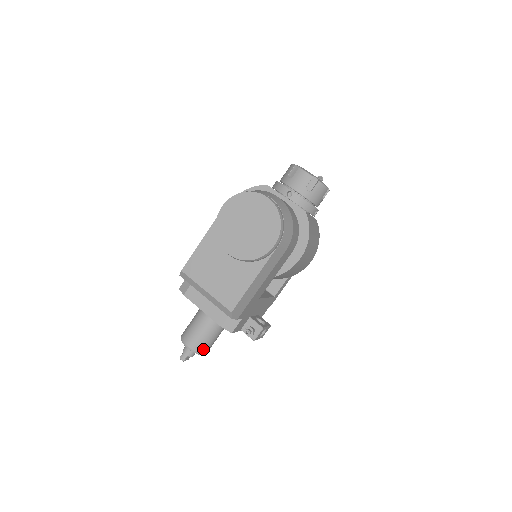
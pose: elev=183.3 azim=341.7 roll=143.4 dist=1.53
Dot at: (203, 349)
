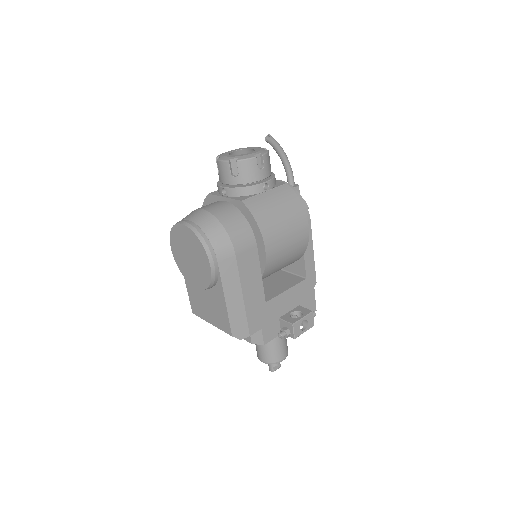
Dot at: (275, 358)
